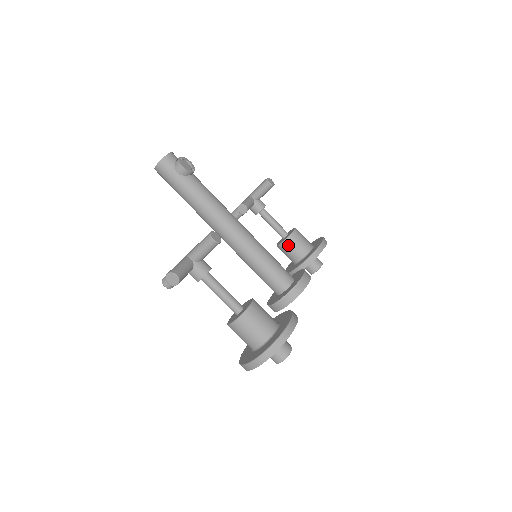
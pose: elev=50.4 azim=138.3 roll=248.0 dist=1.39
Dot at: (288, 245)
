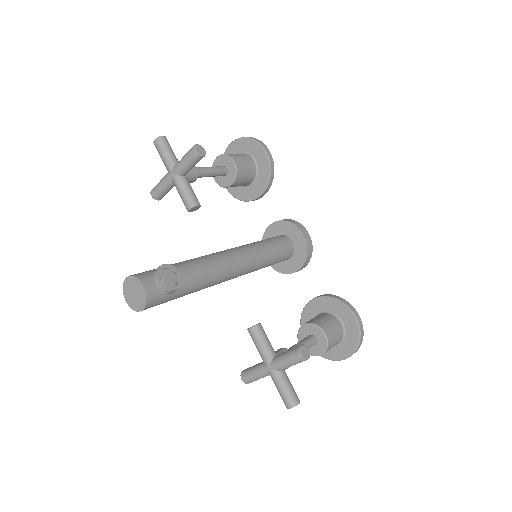
Dot at: (237, 184)
